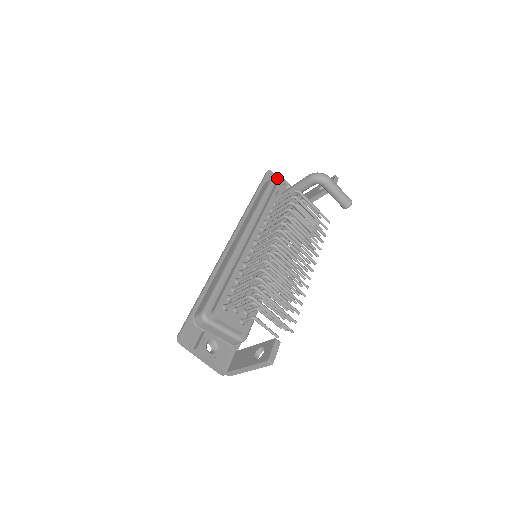
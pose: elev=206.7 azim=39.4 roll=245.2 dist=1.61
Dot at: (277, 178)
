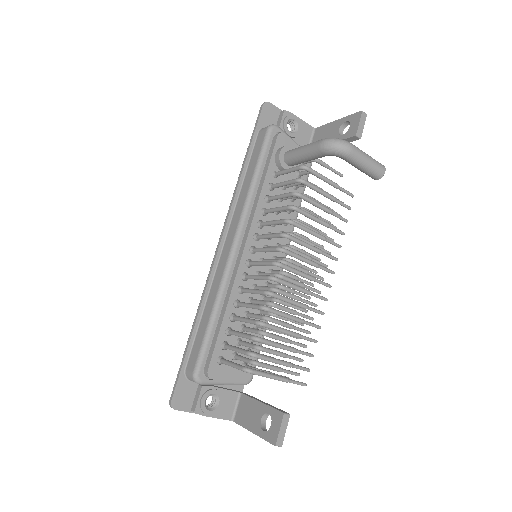
Dot at: (278, 110)
